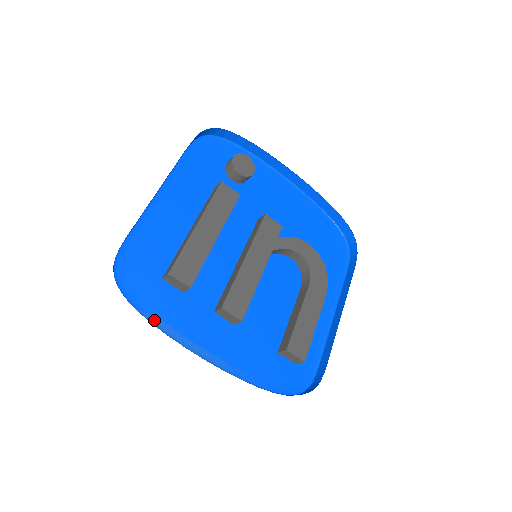
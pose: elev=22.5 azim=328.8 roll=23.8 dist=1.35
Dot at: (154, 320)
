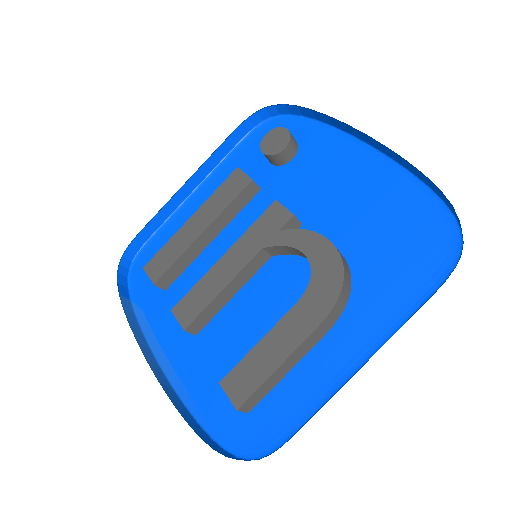
Dot at: (140, 314)
